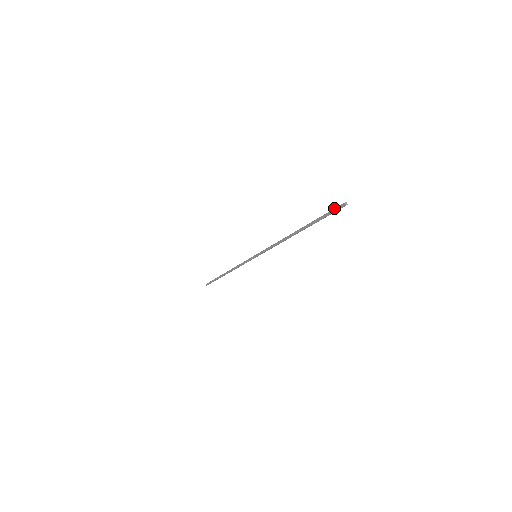
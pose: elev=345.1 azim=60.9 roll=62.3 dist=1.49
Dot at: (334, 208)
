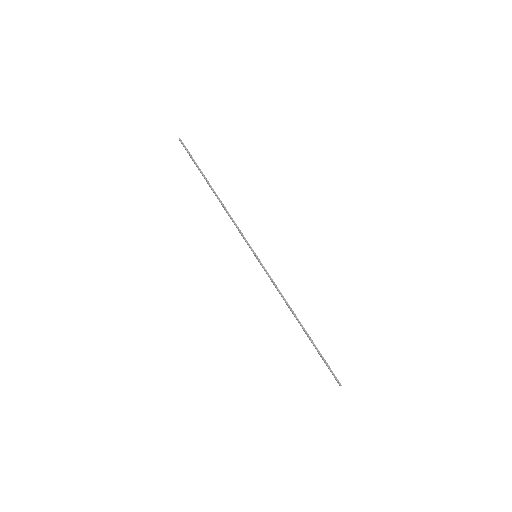
Dot at: (333, 374)
